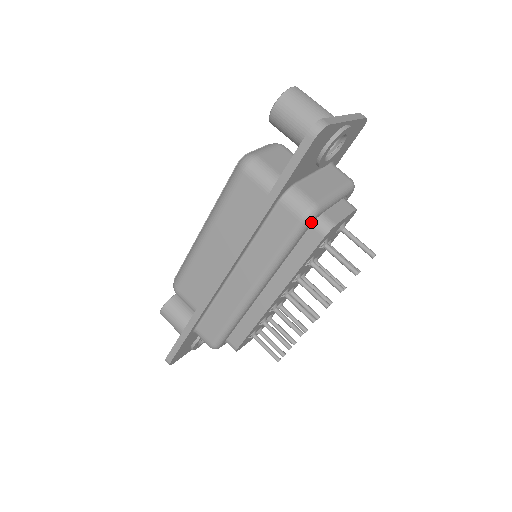
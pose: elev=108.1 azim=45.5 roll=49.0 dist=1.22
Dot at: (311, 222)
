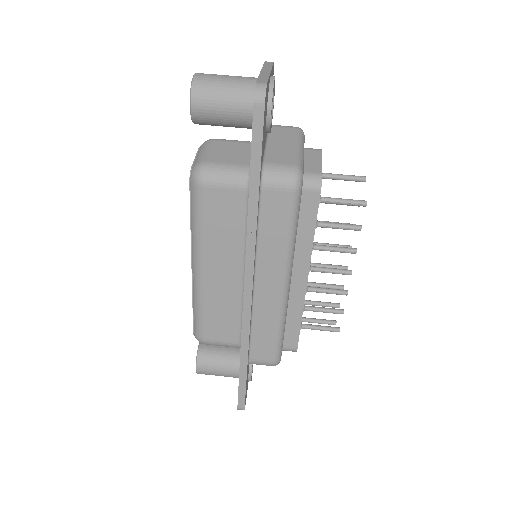
Dot at: occluded
